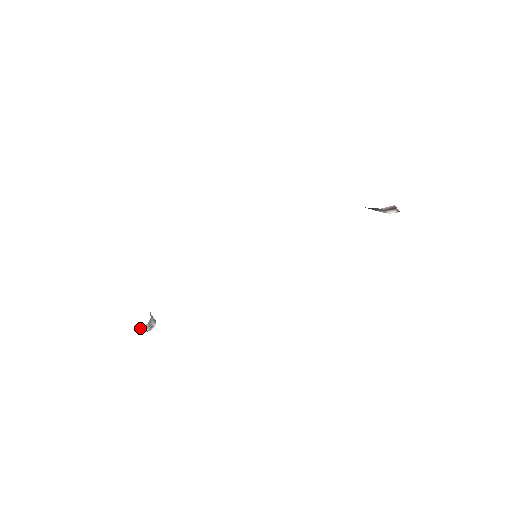
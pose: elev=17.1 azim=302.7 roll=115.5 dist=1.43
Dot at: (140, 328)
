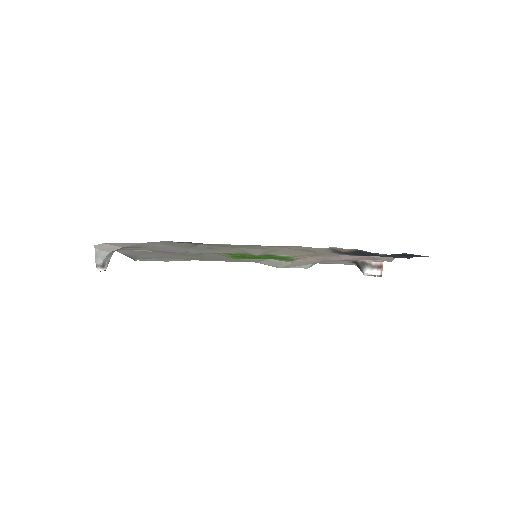
Dot at: (98, 250)
